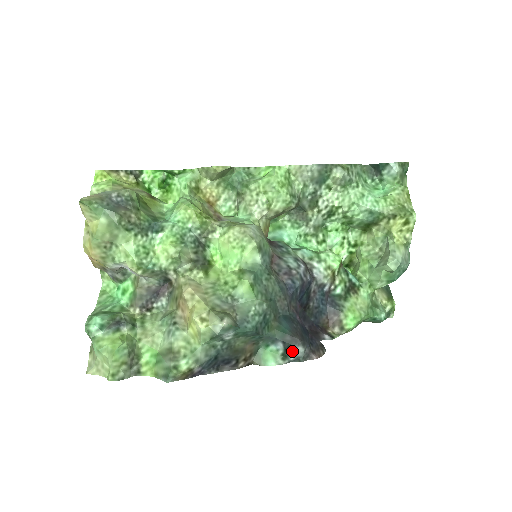
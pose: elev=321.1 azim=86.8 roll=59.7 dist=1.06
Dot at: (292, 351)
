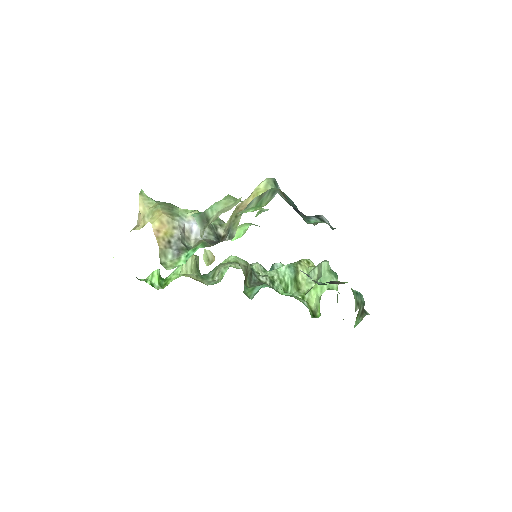
Dot at: (322, 218)
